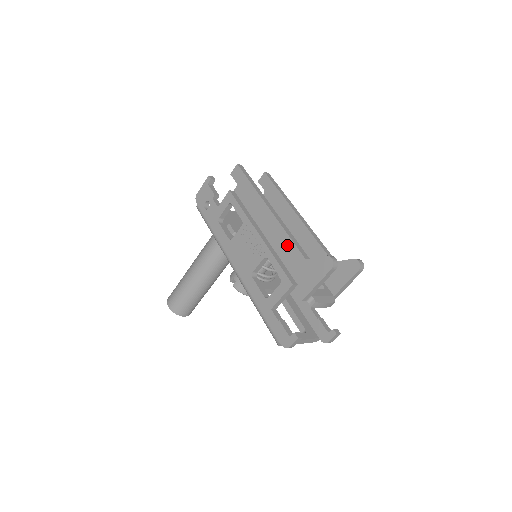
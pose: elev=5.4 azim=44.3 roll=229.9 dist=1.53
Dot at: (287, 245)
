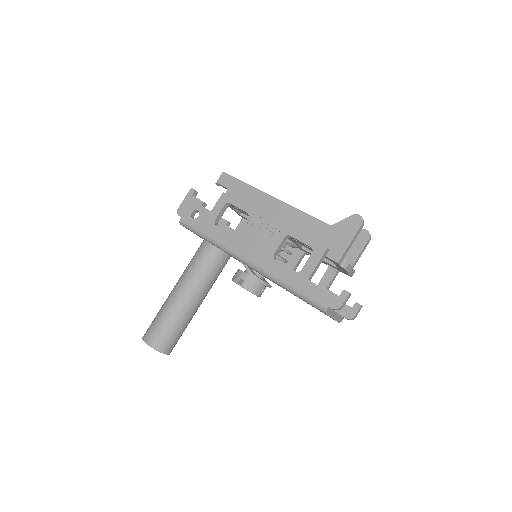
Dot at: (305, 221)
